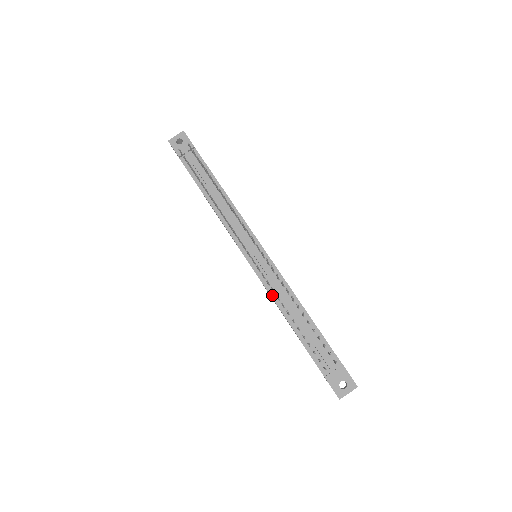
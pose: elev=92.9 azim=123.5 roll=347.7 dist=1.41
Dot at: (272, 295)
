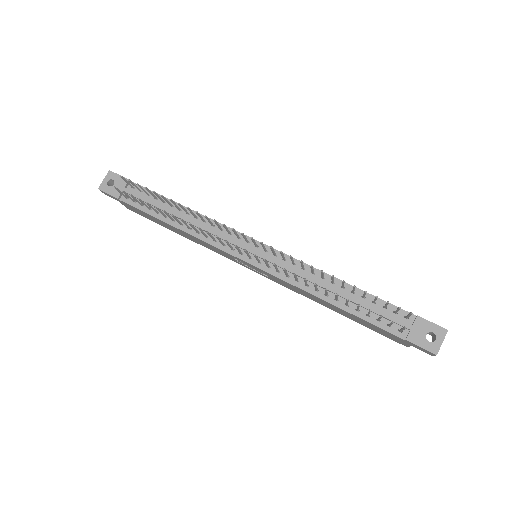
Dot at: (297, 285)
